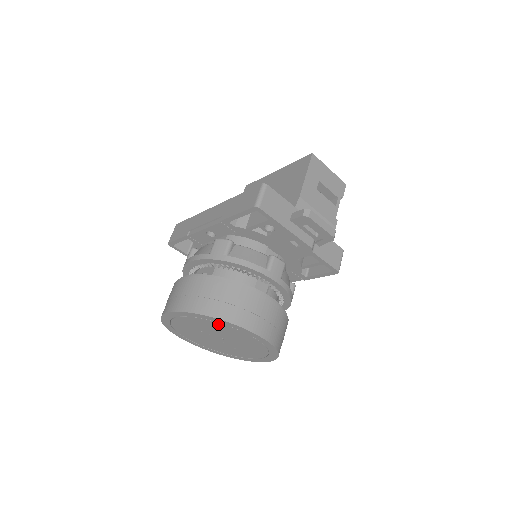
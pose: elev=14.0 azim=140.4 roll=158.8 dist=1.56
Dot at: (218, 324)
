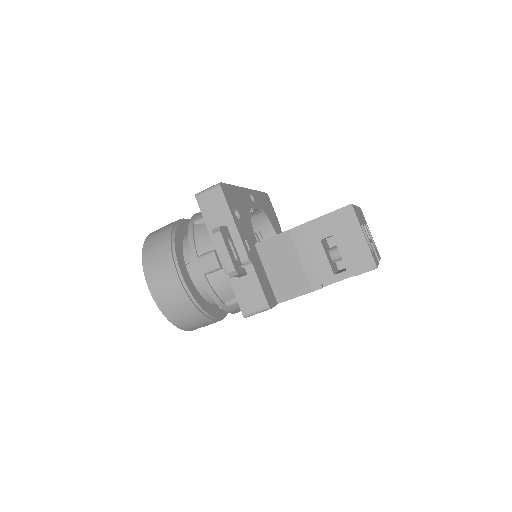
Dot at: occluded
